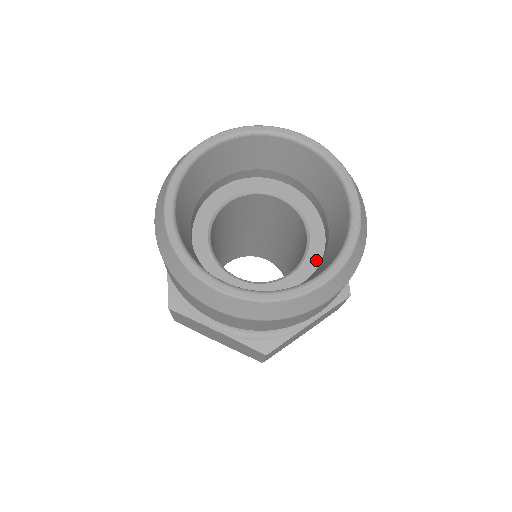
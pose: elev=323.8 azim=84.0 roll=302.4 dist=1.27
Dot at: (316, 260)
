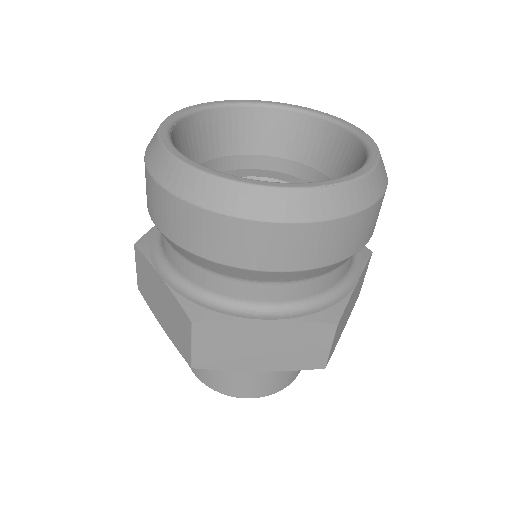
Dot at: occluded
